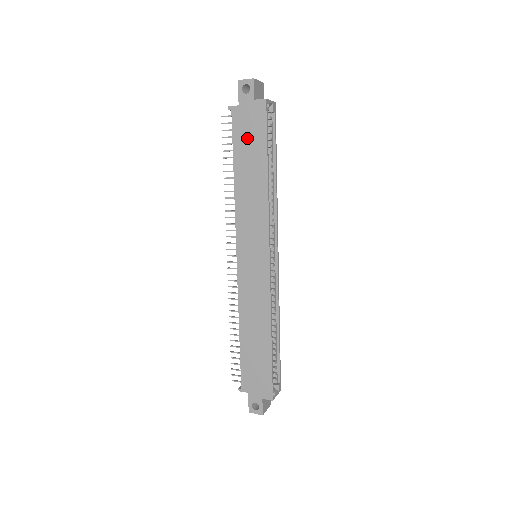
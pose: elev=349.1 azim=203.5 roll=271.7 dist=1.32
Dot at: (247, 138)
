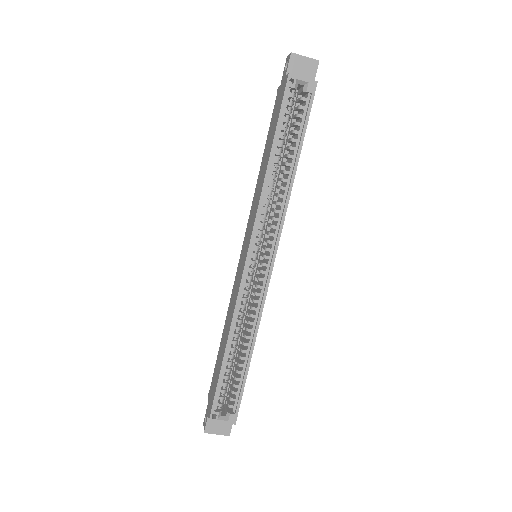
Dot at: (274, 120)
